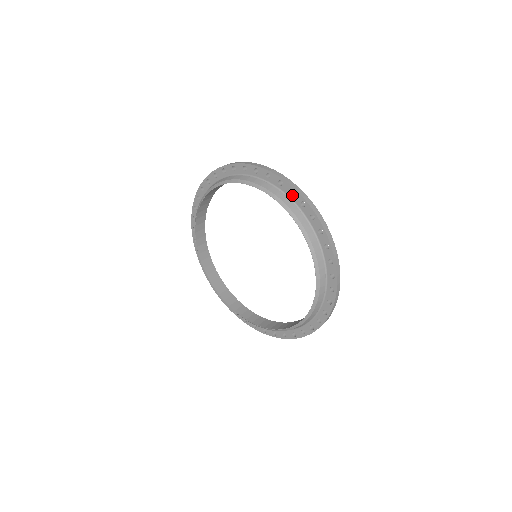
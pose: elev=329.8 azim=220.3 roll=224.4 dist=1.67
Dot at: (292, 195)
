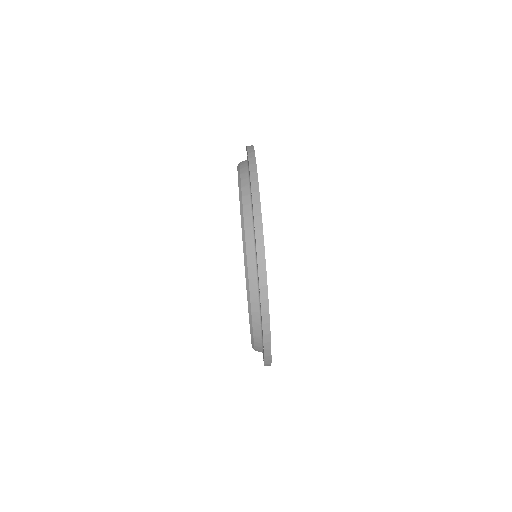
Dot at: occluded
